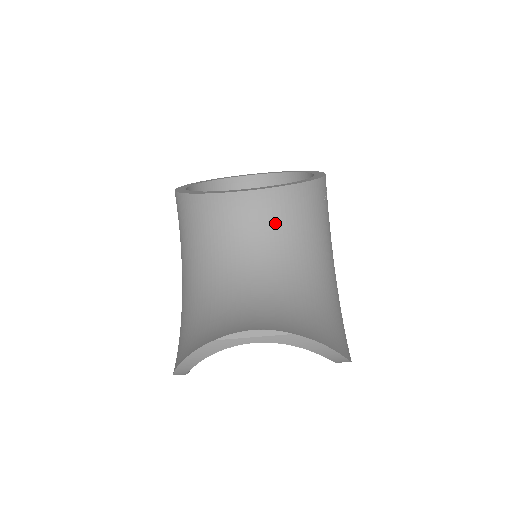
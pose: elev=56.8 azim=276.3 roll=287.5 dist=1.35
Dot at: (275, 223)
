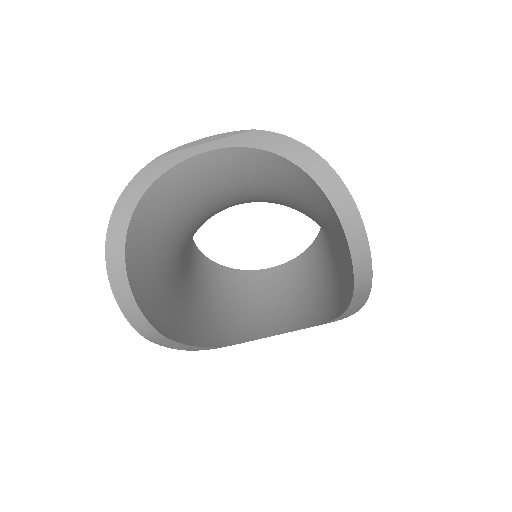
Dot at: occluded
